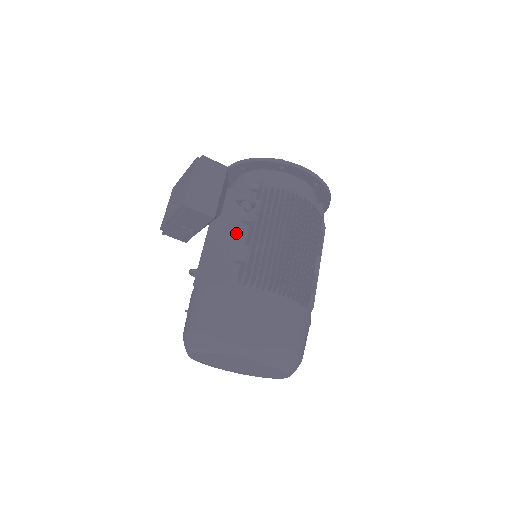
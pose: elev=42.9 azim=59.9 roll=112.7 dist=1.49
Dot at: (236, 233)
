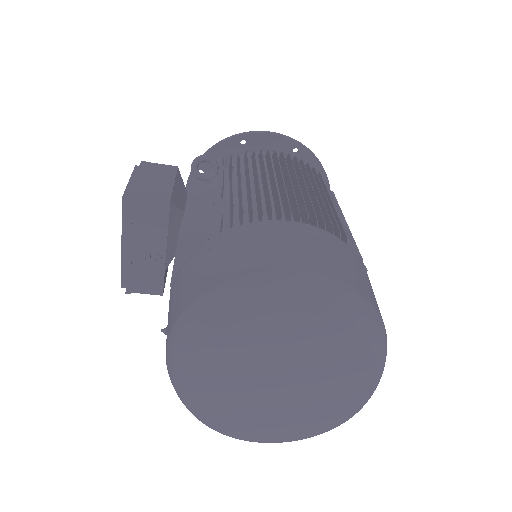
Dot at: (204, 204)
